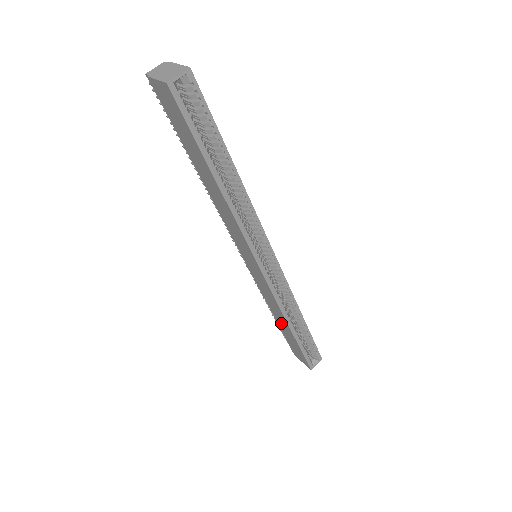
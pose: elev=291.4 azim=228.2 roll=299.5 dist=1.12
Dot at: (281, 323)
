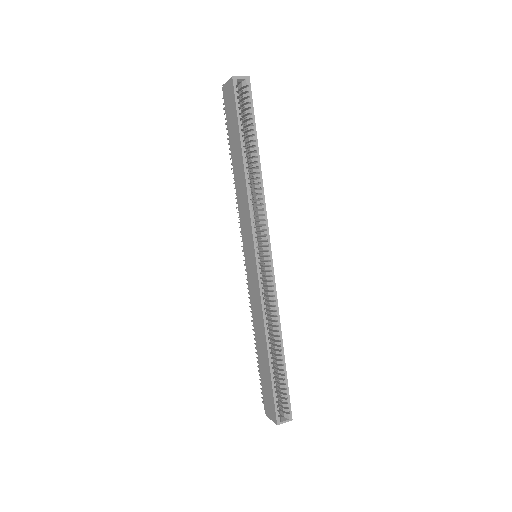
Dot at: (261, 348)
